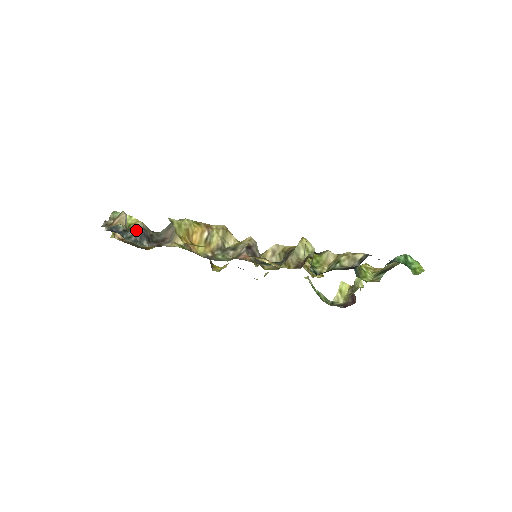
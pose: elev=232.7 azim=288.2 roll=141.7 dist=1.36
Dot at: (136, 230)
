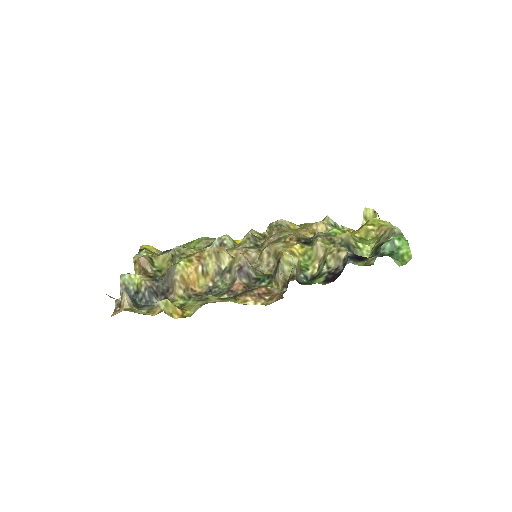
Dot at: (143, 291)
